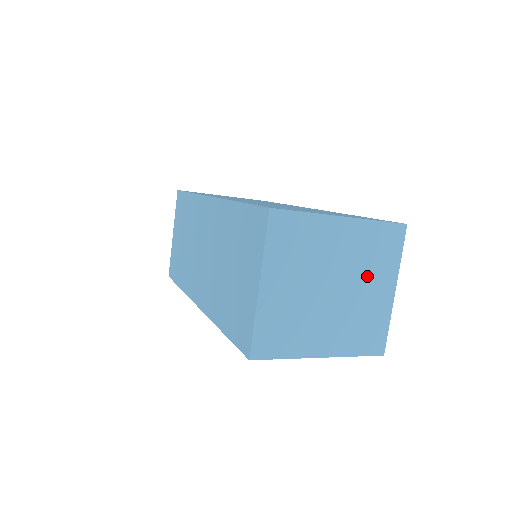
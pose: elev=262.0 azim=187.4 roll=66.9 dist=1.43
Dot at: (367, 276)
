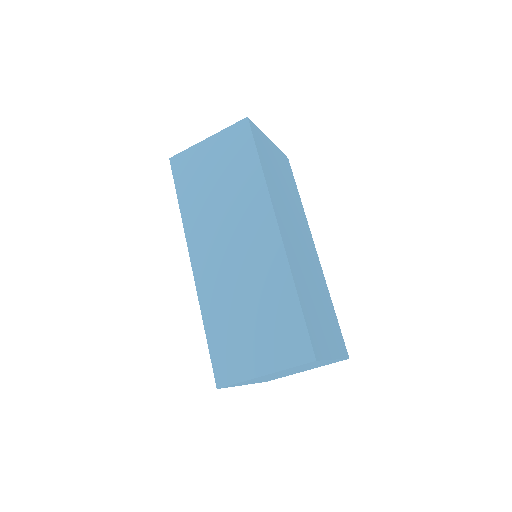
Dot at: (306, 369)
